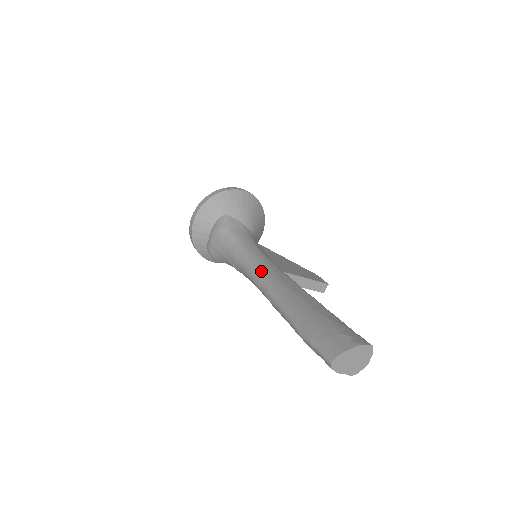
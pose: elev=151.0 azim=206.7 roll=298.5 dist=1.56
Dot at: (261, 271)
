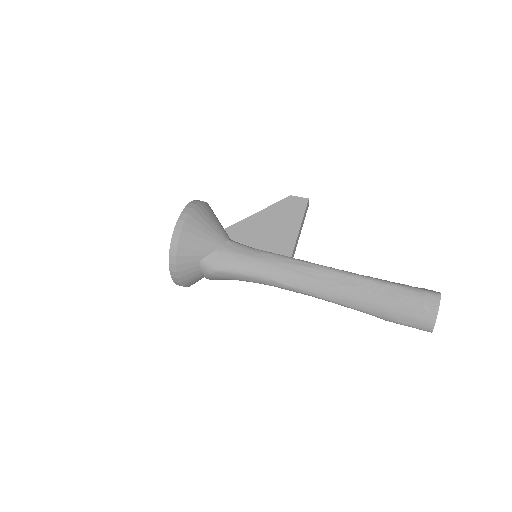
Dot at: (296, 286)
